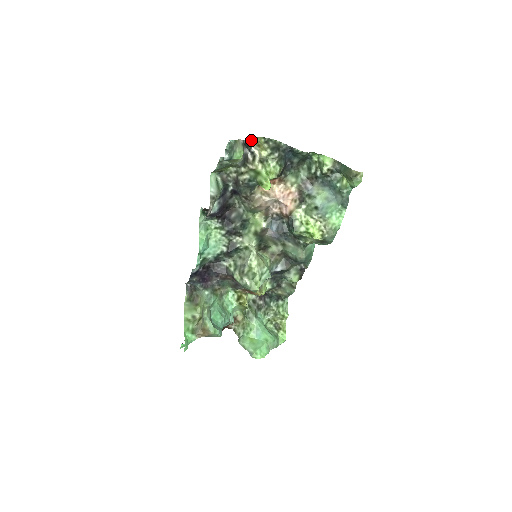
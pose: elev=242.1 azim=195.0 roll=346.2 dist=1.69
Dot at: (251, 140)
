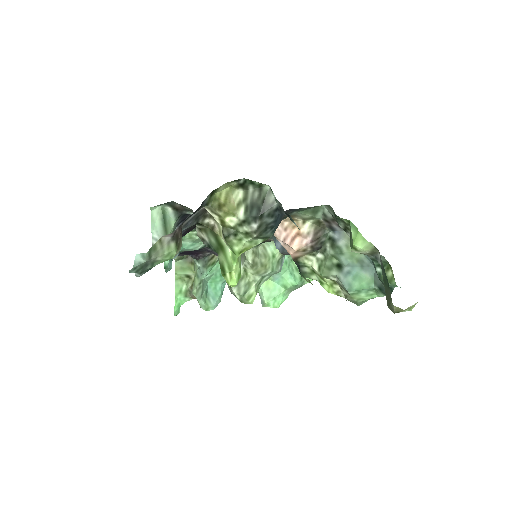
Dot at: occluded
